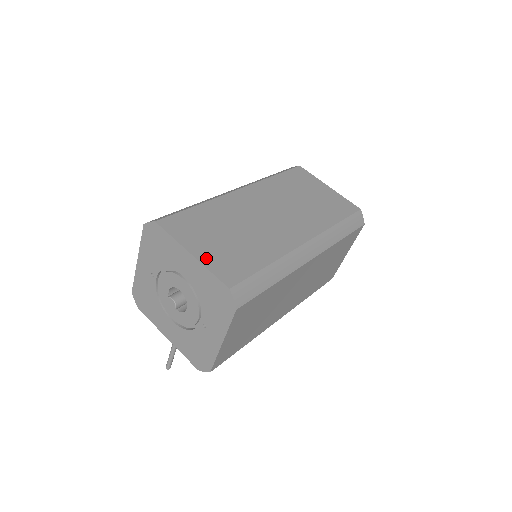
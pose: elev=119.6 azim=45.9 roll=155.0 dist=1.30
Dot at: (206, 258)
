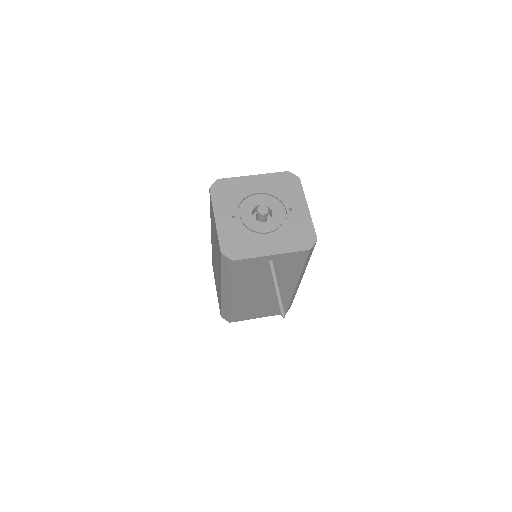
Dot at: occluded
